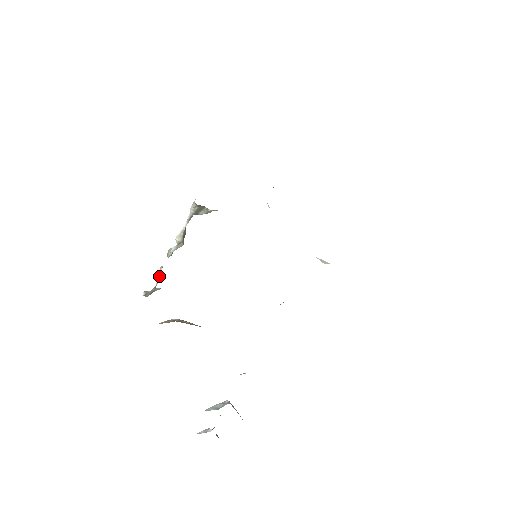
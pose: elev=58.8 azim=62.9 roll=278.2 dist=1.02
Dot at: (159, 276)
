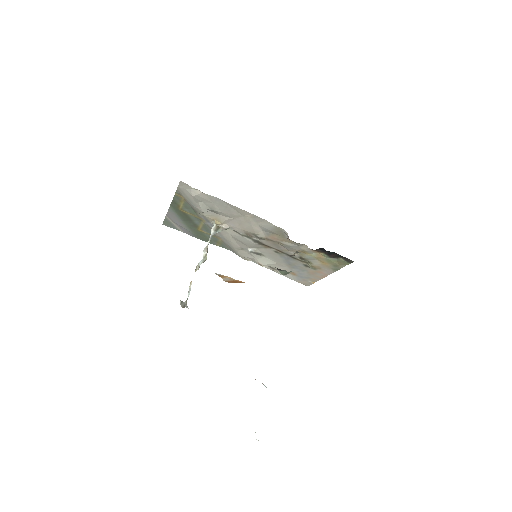
Dot at: (190, 289)
